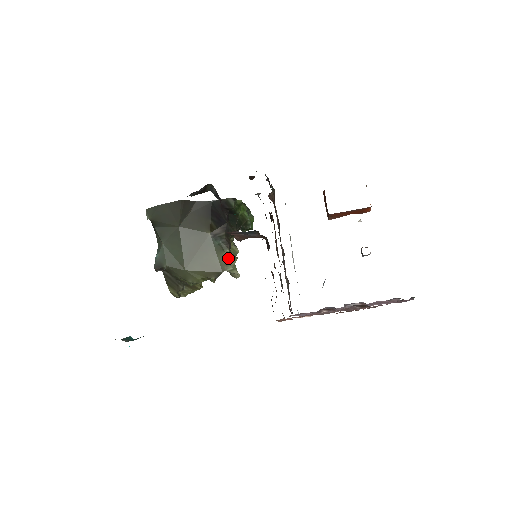
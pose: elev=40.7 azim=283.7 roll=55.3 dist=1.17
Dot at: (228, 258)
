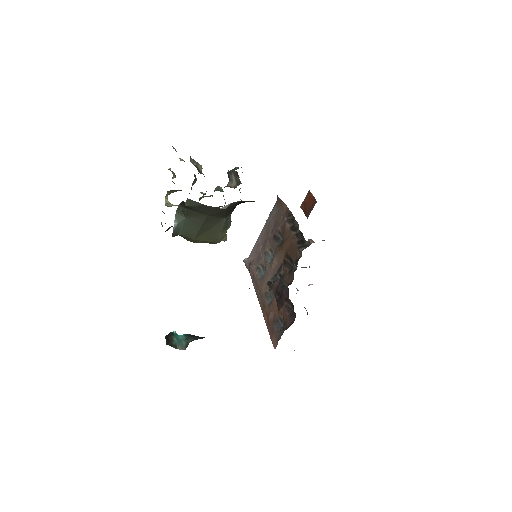
Dot at: (226, 232)
